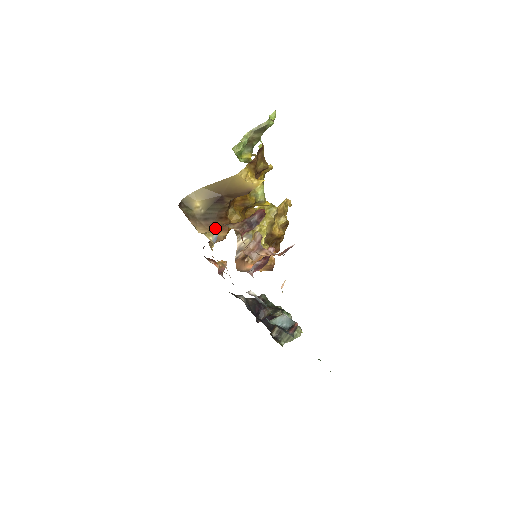
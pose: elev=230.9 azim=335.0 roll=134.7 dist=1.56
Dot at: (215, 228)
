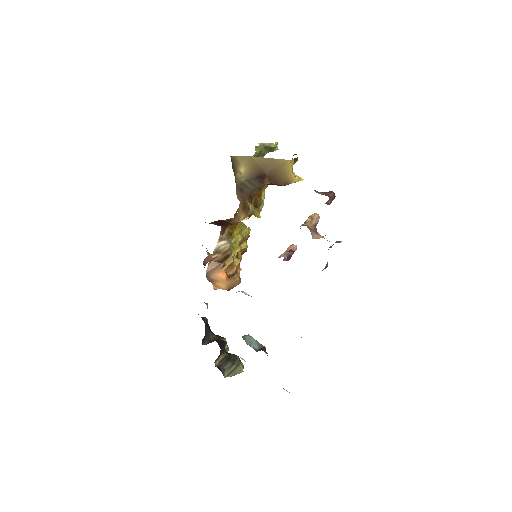
Dot at: (243, 204)
